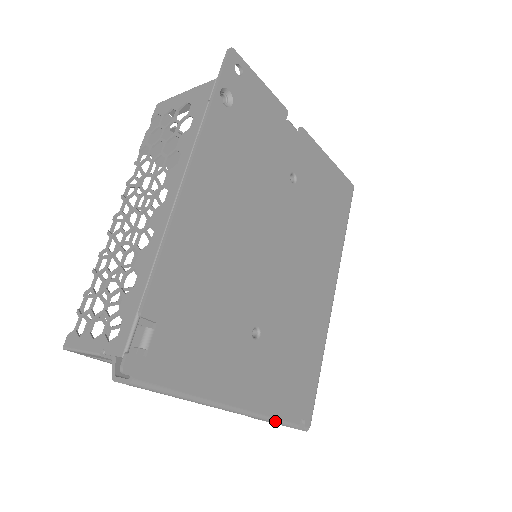
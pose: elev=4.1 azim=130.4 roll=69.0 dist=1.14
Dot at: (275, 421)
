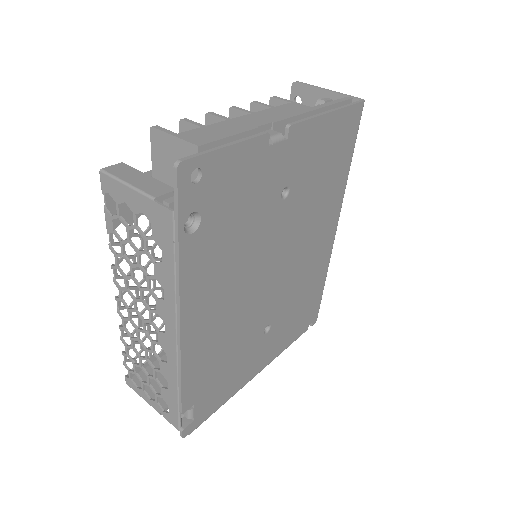
Dot at: (289, 345)
